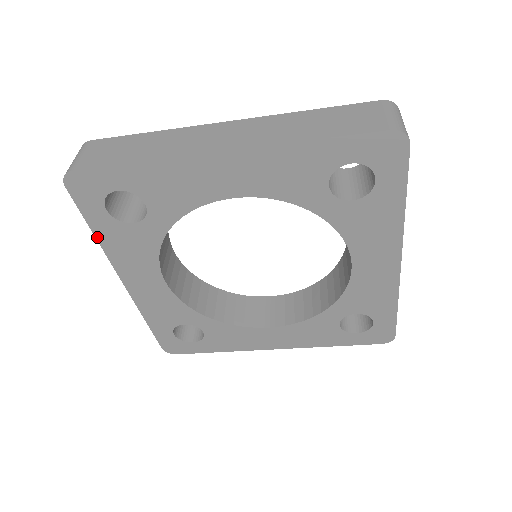
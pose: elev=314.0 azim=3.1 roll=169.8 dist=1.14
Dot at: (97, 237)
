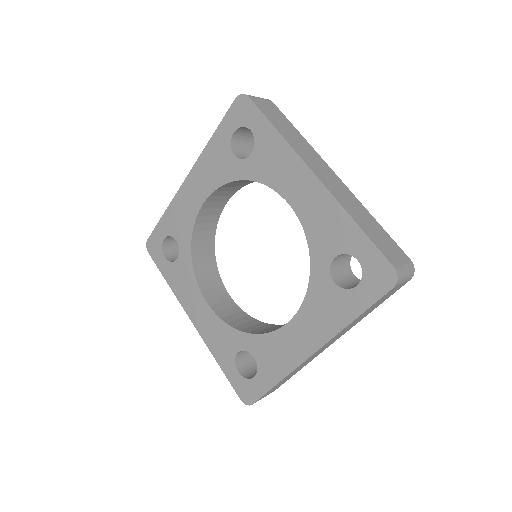
Dot at: (211, 139)
